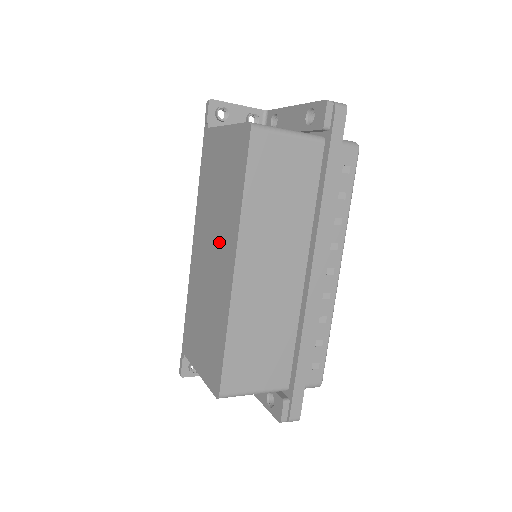
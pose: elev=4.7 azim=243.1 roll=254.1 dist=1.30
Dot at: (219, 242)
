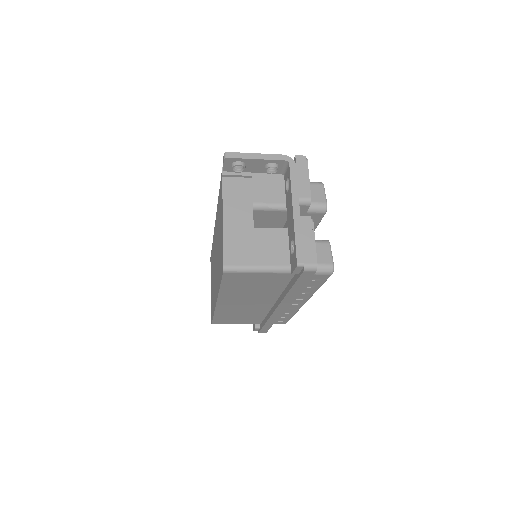
Dot at: (216, 269)
